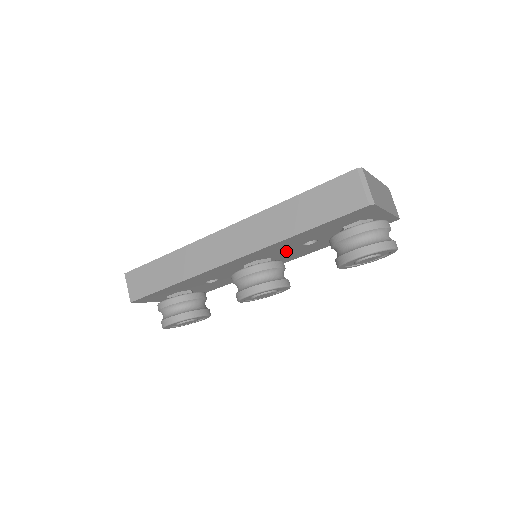
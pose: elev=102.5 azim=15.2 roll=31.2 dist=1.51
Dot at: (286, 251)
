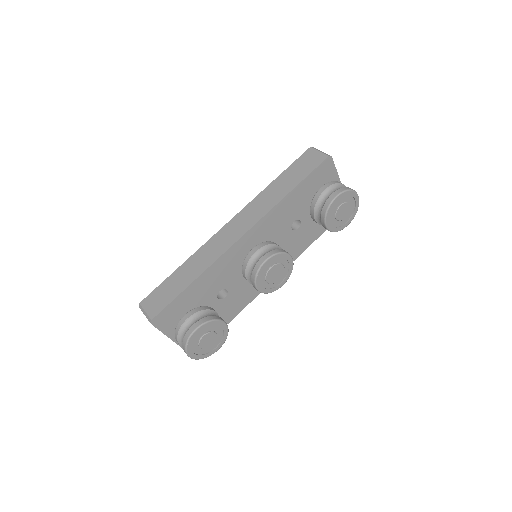
Dot at: (280, 238)
